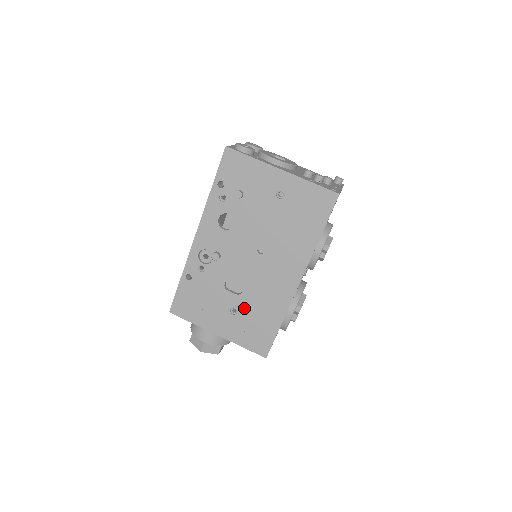
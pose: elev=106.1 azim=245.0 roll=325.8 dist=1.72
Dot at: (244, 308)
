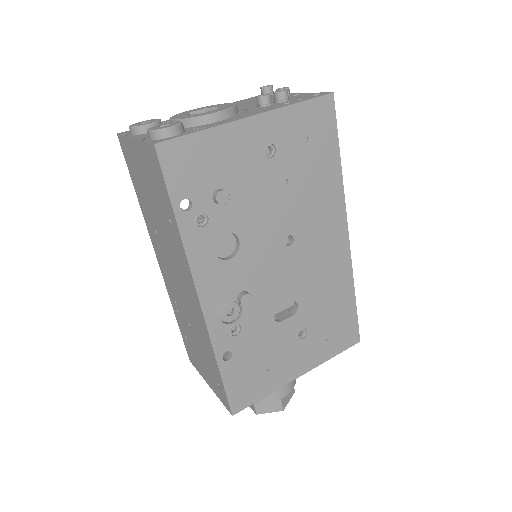
Dot at: (310, 320)
